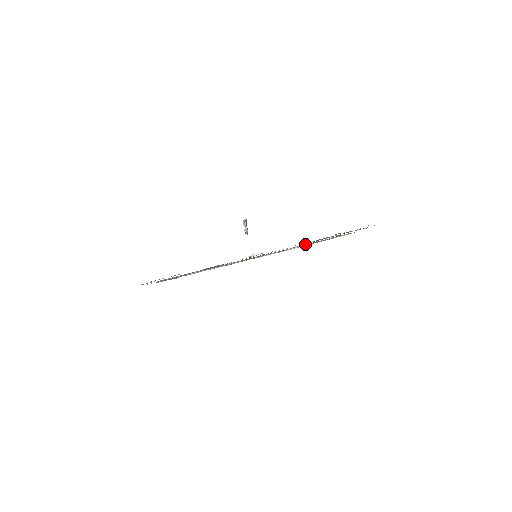
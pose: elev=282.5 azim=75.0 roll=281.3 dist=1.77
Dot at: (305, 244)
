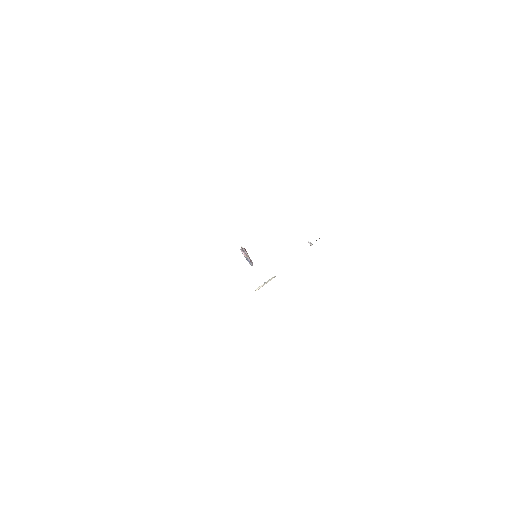
Dot at: occluded
